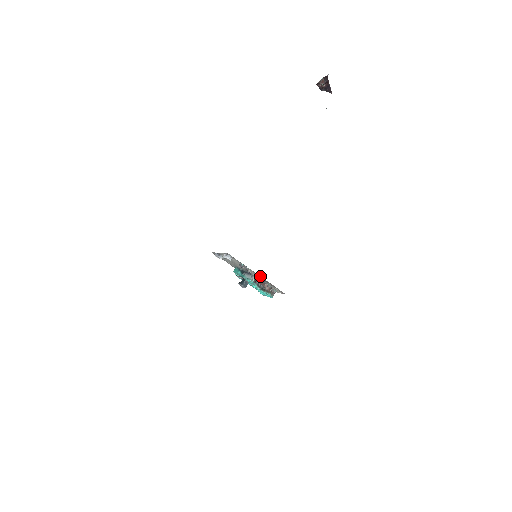
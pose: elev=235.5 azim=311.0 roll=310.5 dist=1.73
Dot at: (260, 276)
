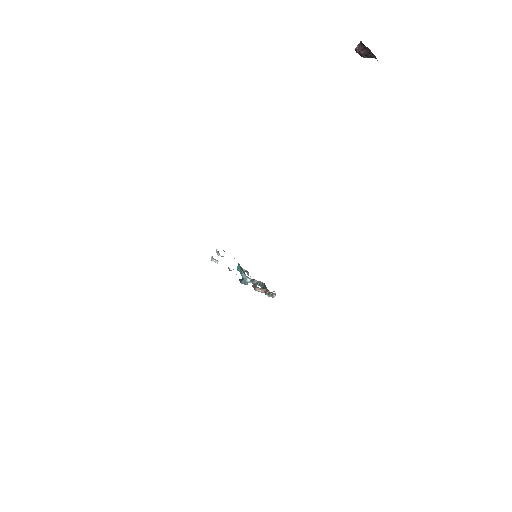
Dot at: occluded
